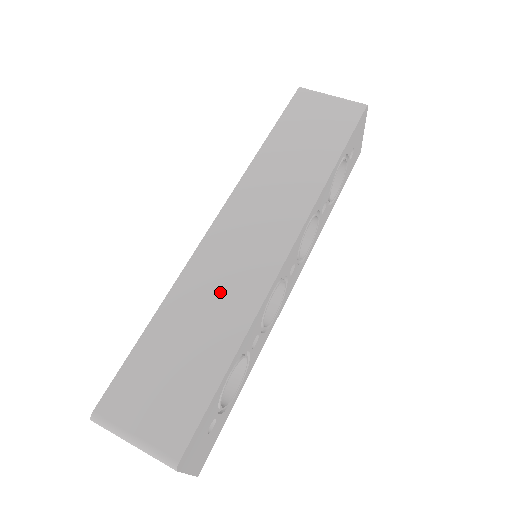
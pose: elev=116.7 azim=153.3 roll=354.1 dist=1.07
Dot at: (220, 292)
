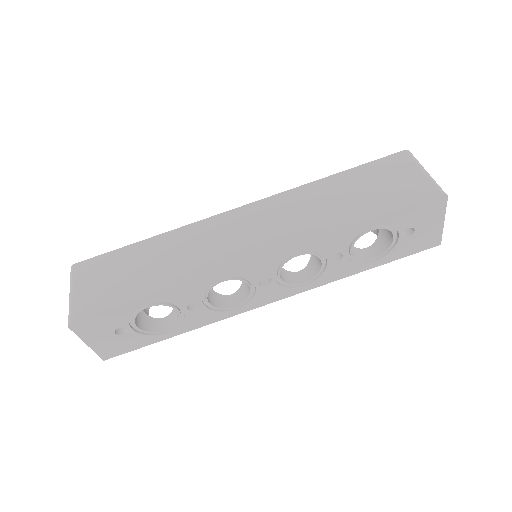
Dot at: (190, 252)
